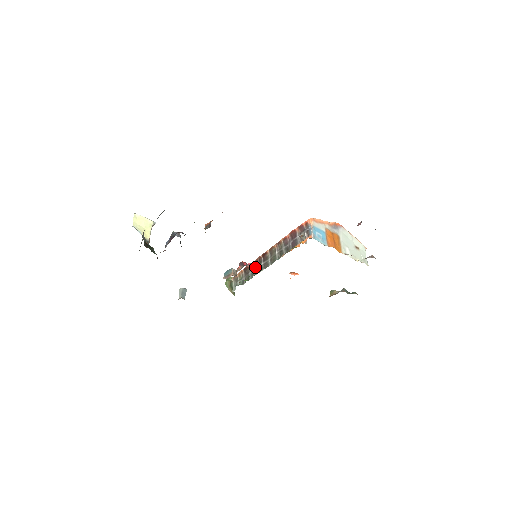
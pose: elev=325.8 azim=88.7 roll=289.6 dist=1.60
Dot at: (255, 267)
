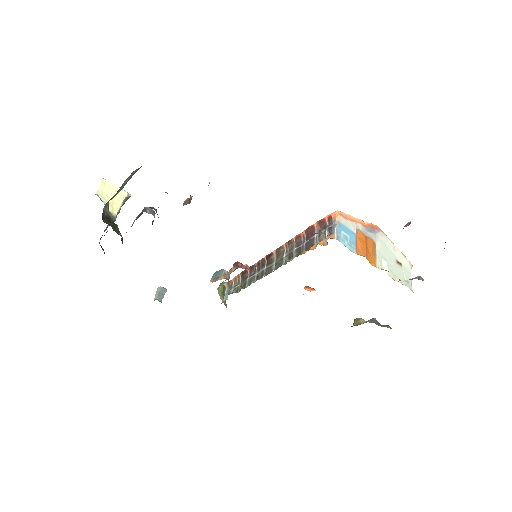
Dot at: (255, 272)
